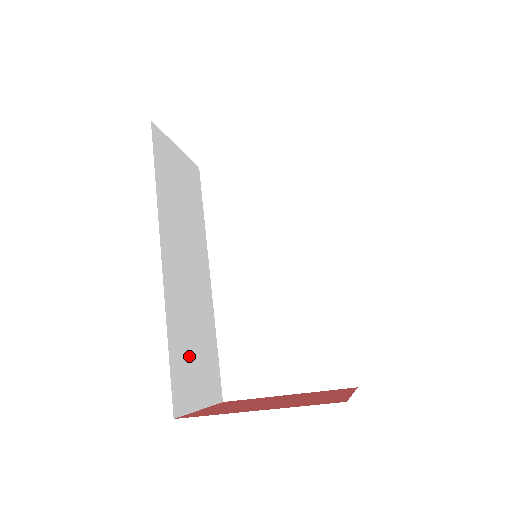
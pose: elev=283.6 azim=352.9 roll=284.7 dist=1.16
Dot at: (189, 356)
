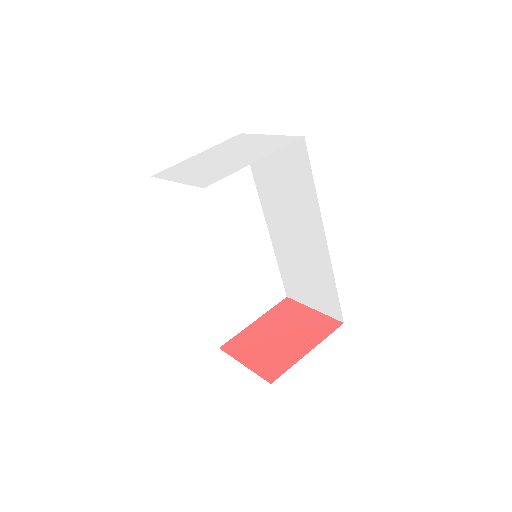
Dot at: occluded
